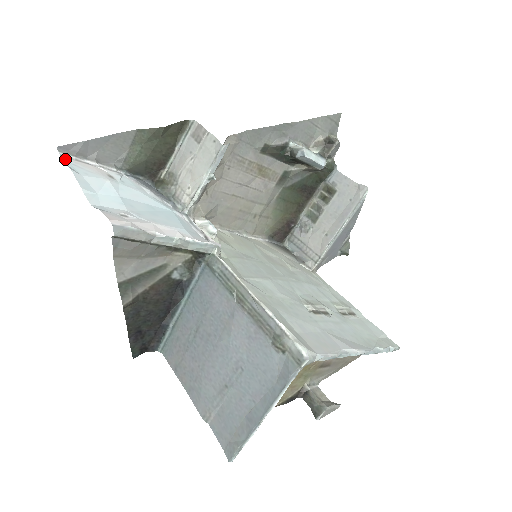
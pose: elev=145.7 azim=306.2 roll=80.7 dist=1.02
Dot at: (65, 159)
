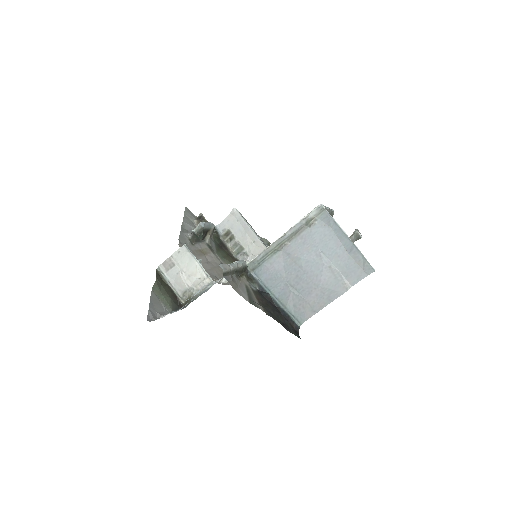
Dot at: occluded
